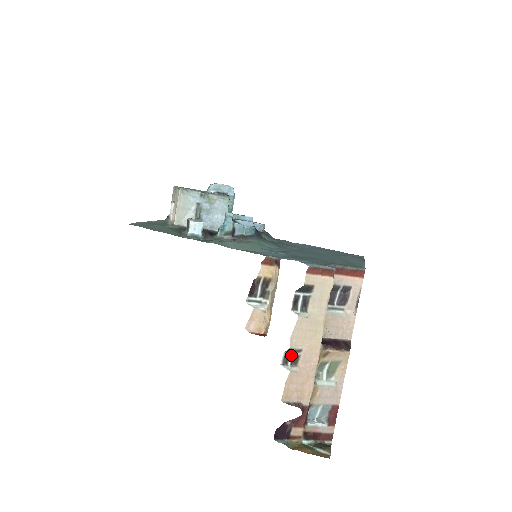
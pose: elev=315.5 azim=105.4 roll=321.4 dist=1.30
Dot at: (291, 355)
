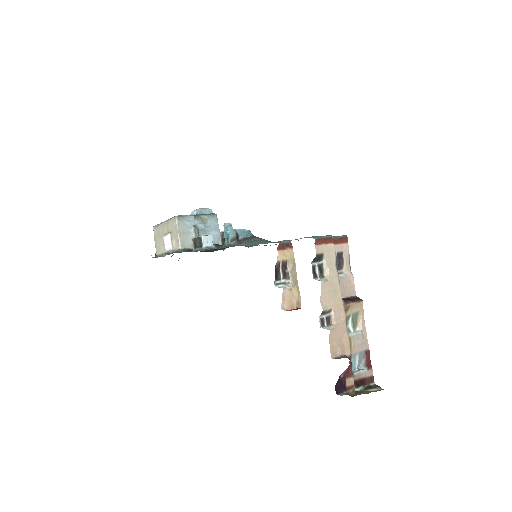
Dot at: (325, 317)
